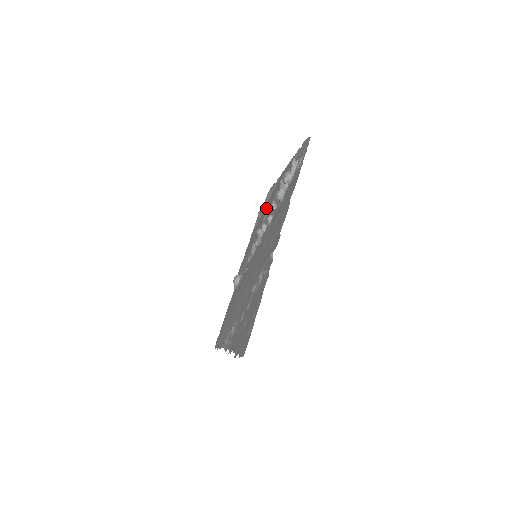
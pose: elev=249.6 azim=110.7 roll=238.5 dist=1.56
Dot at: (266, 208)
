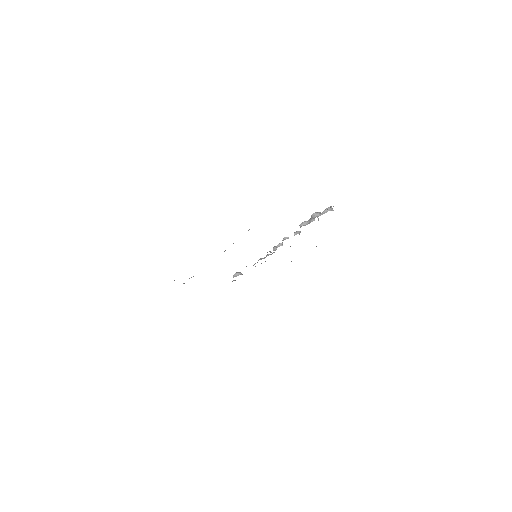
Dot at: occluded
